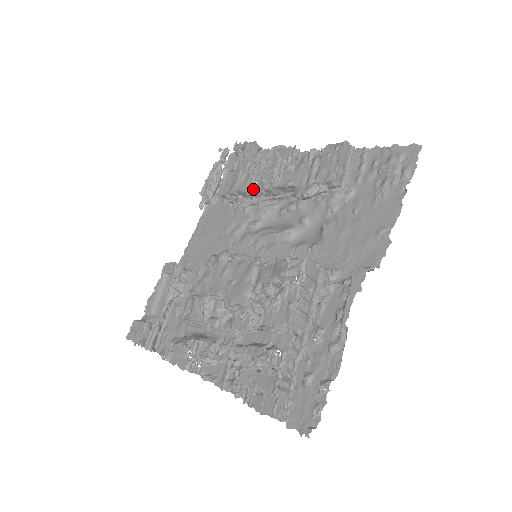
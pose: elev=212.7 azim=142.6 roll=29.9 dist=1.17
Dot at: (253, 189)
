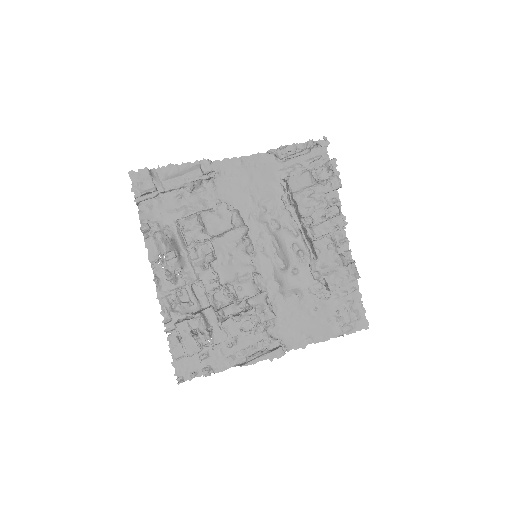
Dot at: (304, 217)
